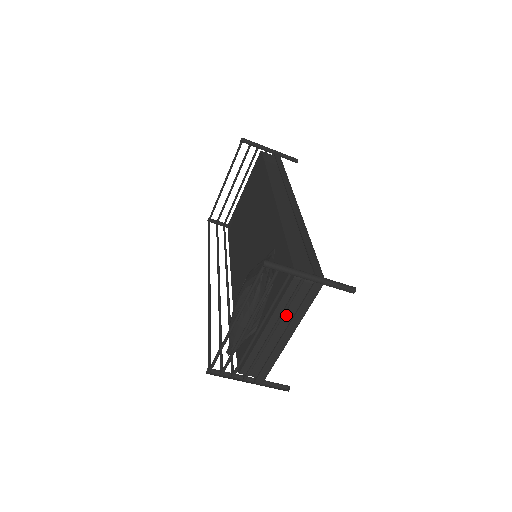
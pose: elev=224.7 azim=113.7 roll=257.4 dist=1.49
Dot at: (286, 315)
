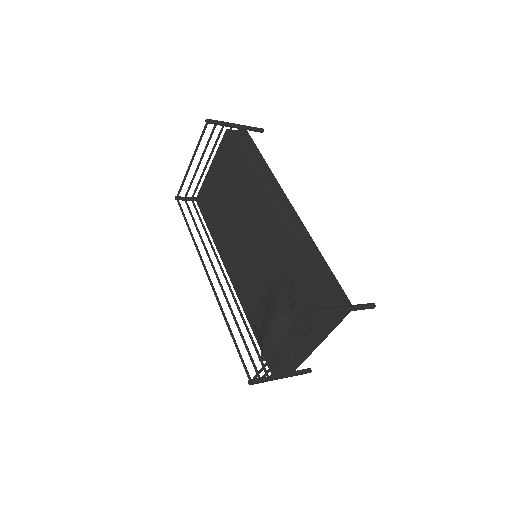
Dot at: (318, 334)
